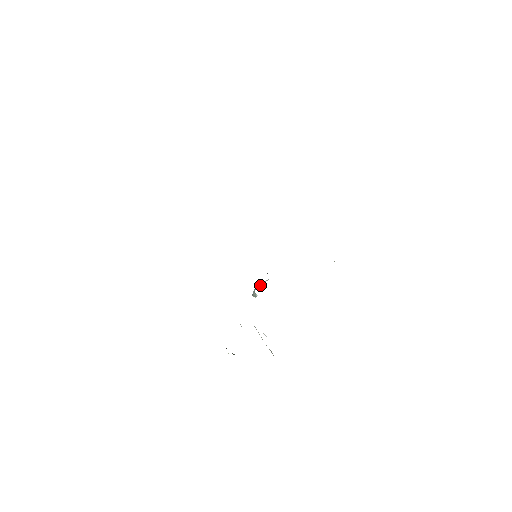
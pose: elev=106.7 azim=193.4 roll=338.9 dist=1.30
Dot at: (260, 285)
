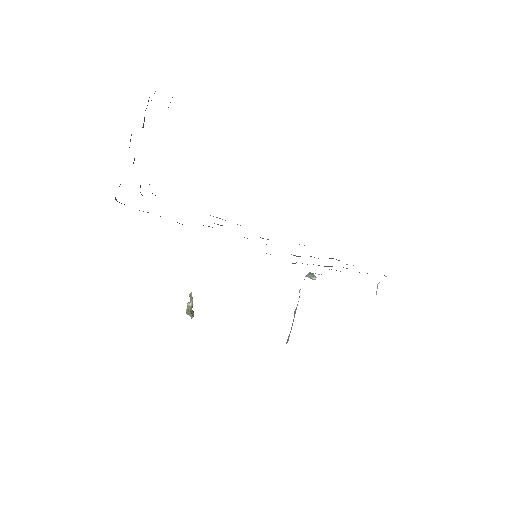
Dot at: (315, 273)
